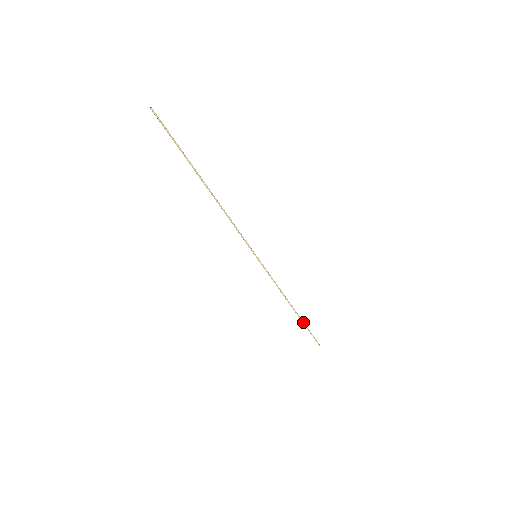
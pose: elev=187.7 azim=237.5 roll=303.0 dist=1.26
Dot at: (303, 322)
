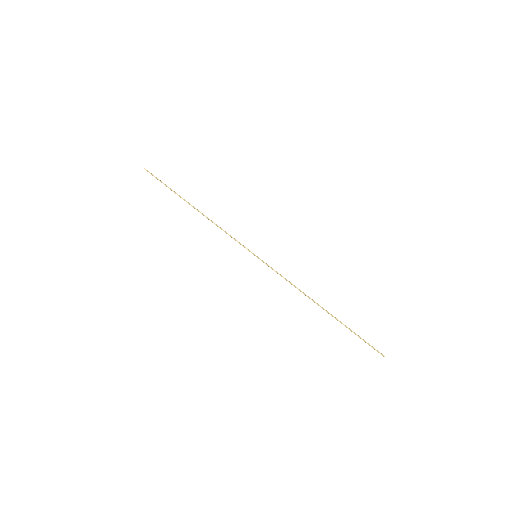
Dot at: (343, 324)
